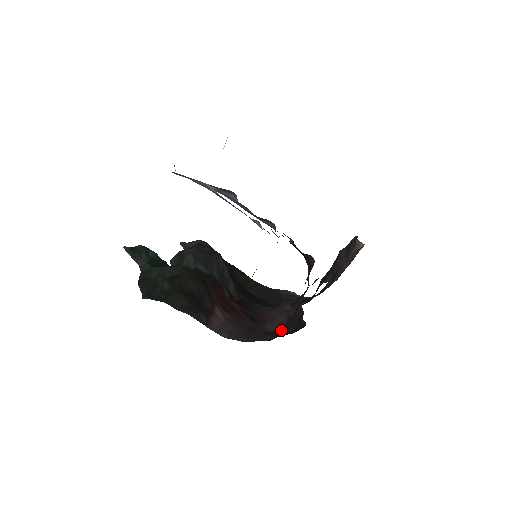
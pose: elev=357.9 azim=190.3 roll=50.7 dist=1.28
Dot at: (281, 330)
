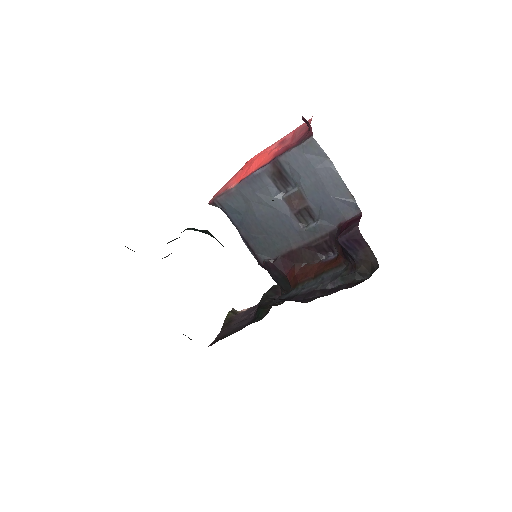
Dot at: occluded
